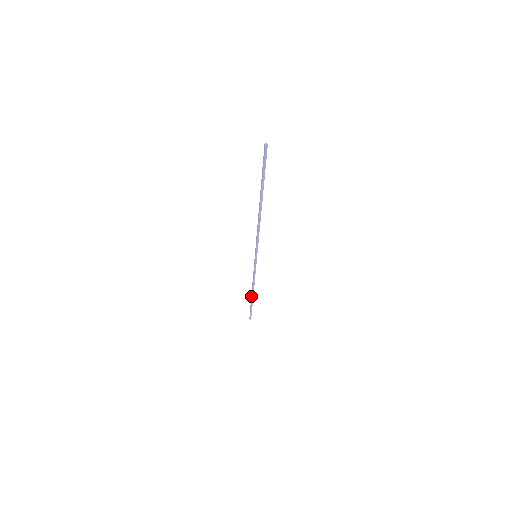
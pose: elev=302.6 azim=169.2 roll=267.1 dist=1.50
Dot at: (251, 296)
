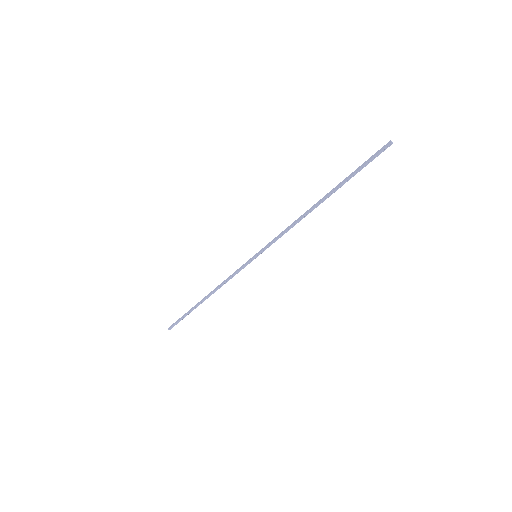
Dot at: (200, 301)
